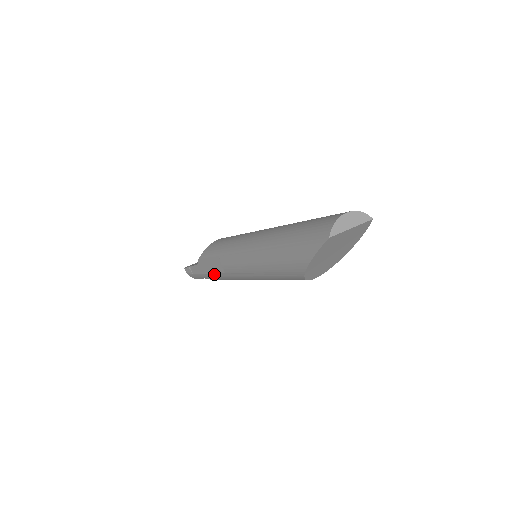
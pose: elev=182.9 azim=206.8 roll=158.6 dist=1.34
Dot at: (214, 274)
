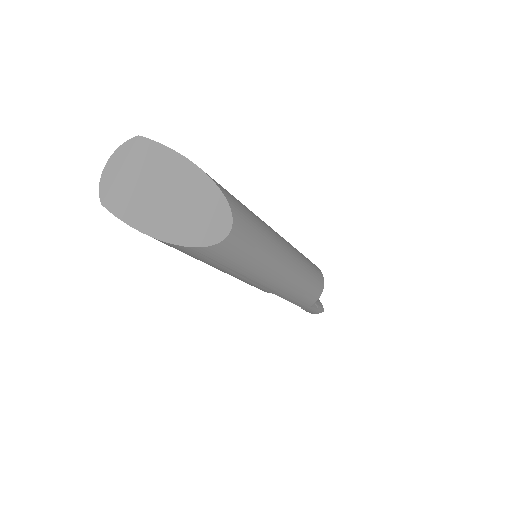
Dot at: (287, 300)
